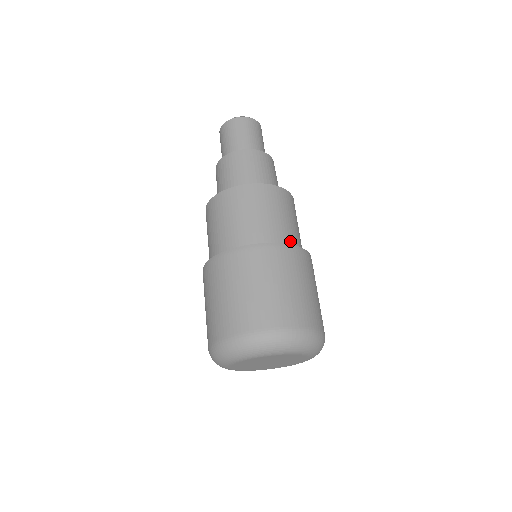
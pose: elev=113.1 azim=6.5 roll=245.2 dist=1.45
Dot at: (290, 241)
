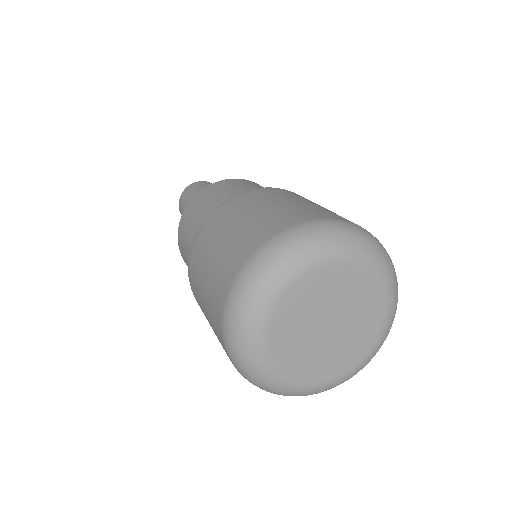
Dot at: occluded
